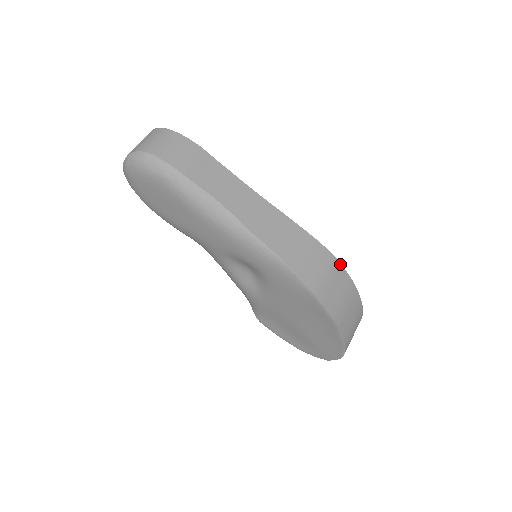
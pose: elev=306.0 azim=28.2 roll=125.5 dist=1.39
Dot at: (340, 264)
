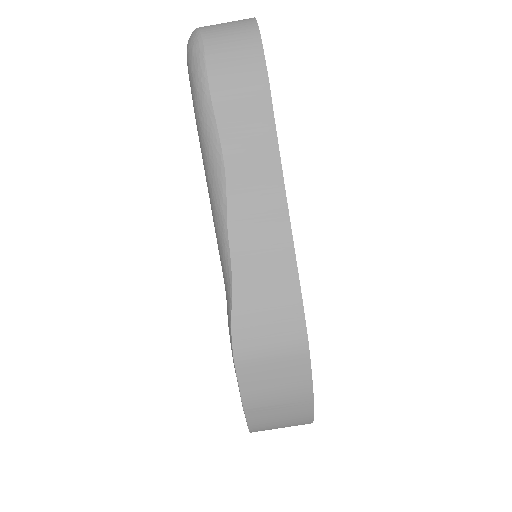
Dot at: (309, 359)
